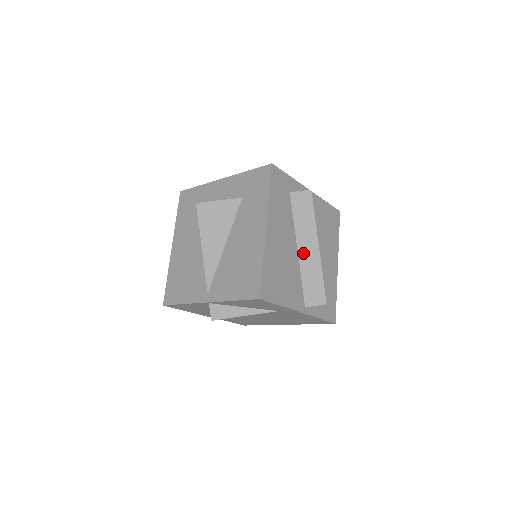
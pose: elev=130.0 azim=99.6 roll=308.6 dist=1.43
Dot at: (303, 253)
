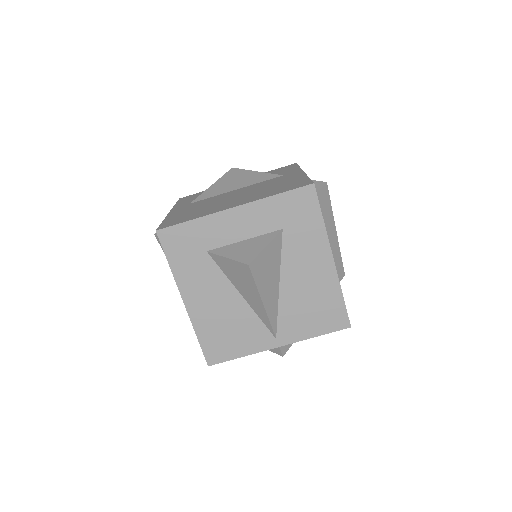
Dot at: occluded
